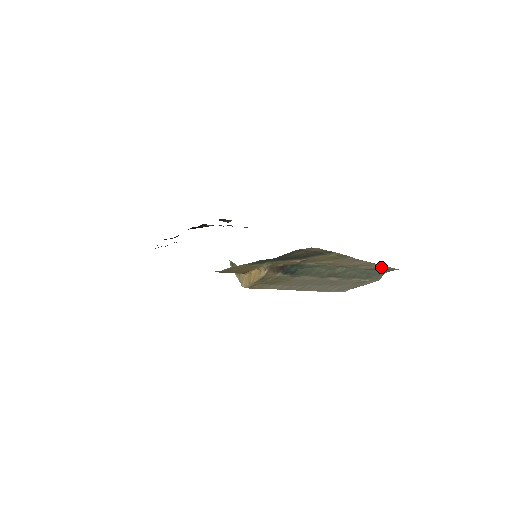
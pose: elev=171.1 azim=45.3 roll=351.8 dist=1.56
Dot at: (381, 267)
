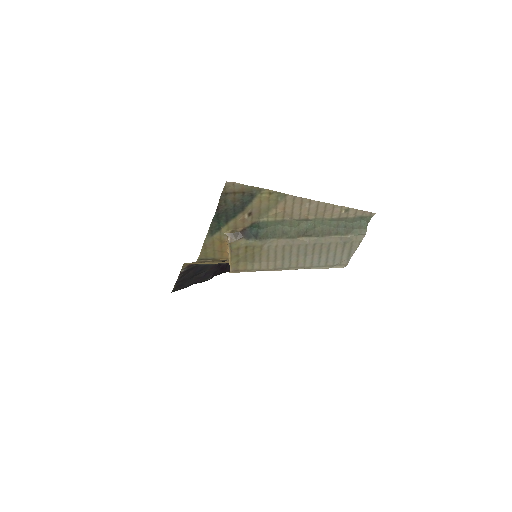
Dot at: (347, 211)
